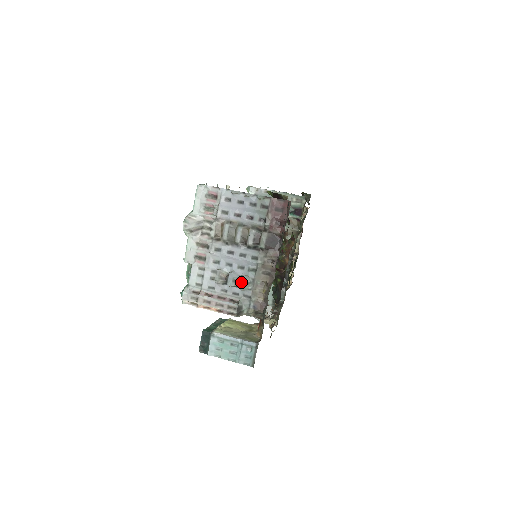
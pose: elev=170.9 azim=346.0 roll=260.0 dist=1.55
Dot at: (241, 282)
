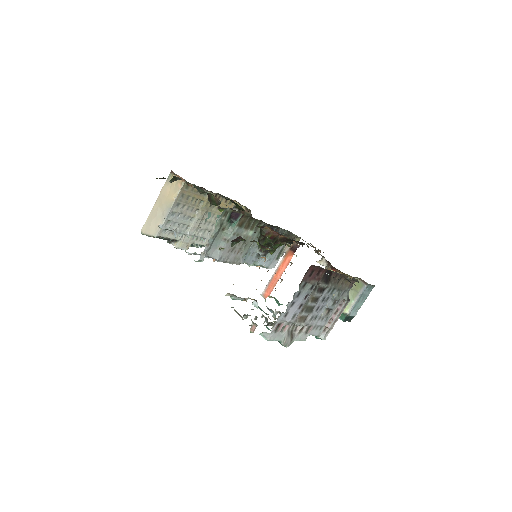
Dot at: (336, 299)
